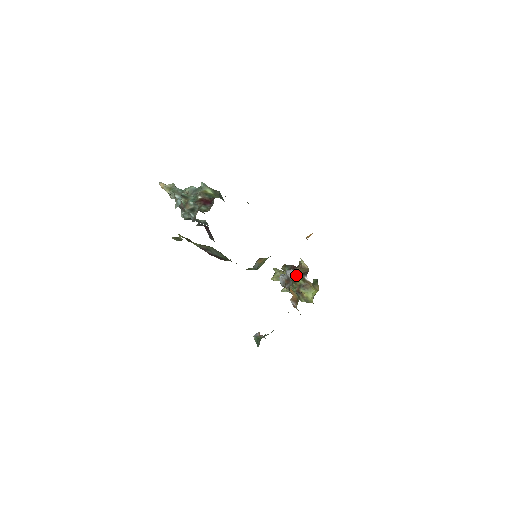
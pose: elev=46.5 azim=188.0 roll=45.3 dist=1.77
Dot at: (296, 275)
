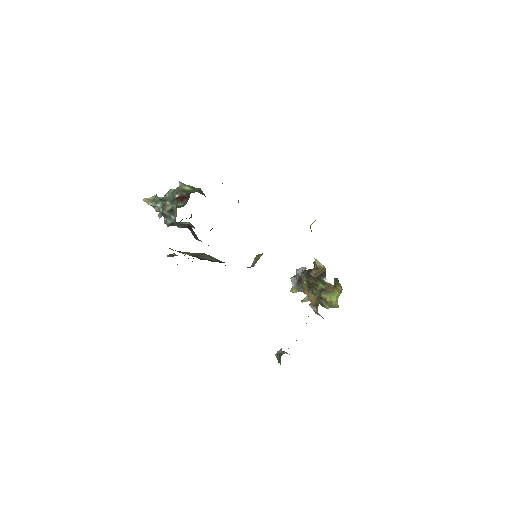
Dot at: (314, 279)
